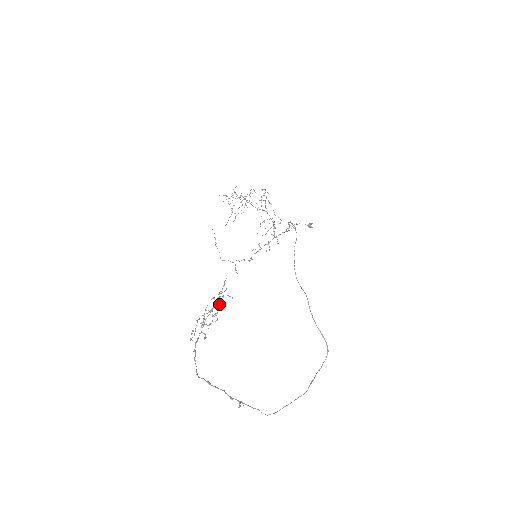
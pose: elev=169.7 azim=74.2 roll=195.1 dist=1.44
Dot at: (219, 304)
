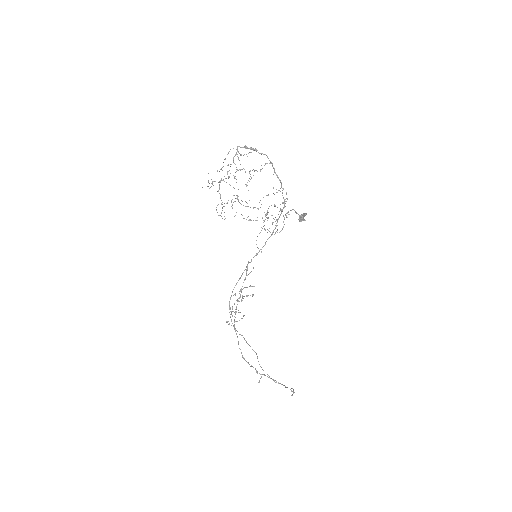
Dot at: (242, 296)
